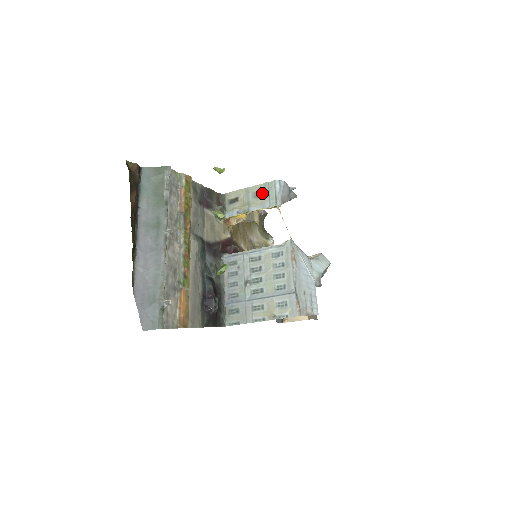
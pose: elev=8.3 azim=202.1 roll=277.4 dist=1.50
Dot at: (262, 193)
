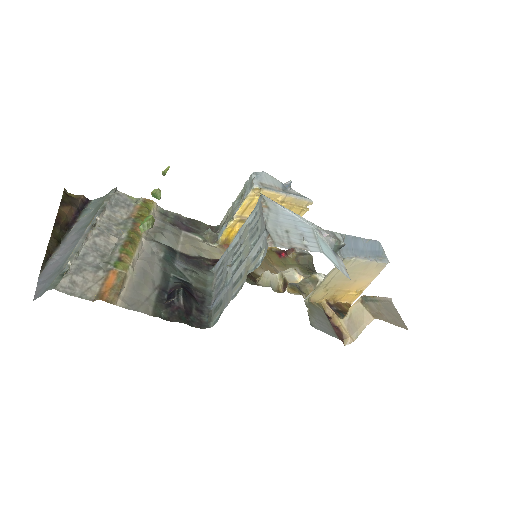
Dot at: (243, 193)
